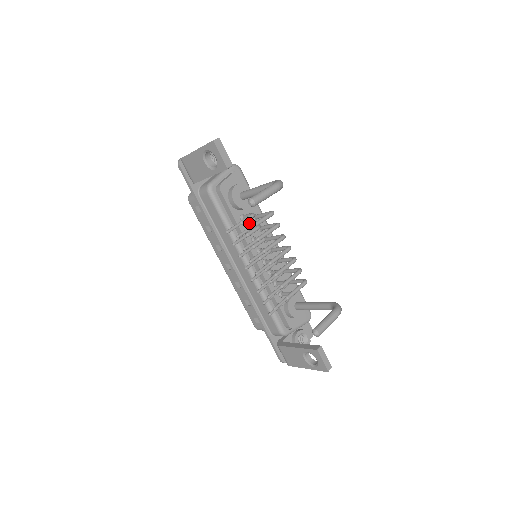
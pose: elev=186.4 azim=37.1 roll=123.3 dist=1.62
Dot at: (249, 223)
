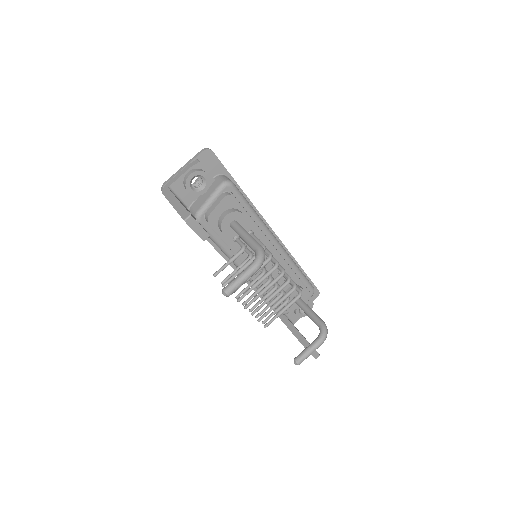
Dot at: occluded
